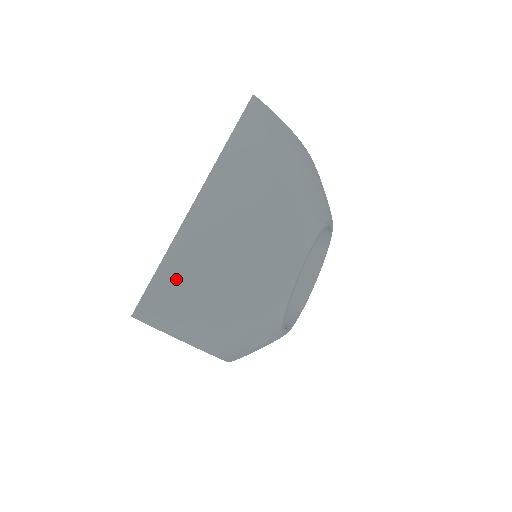
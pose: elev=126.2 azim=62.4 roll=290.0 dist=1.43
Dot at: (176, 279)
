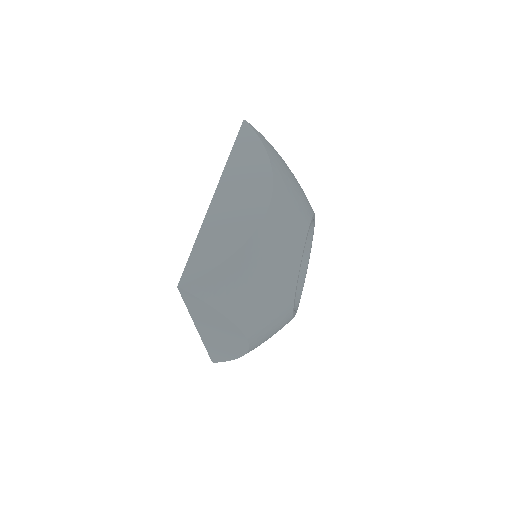
Dot at: (211, 252)
